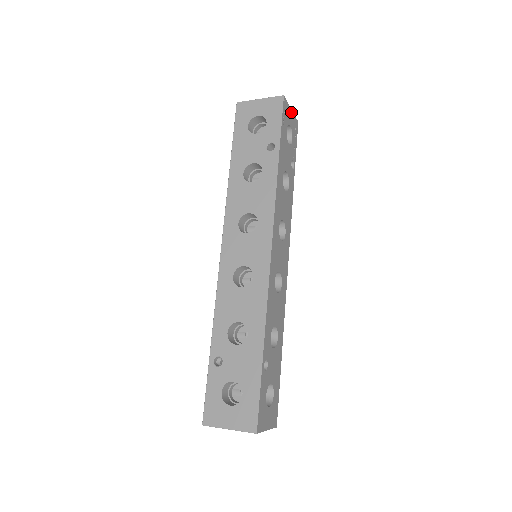
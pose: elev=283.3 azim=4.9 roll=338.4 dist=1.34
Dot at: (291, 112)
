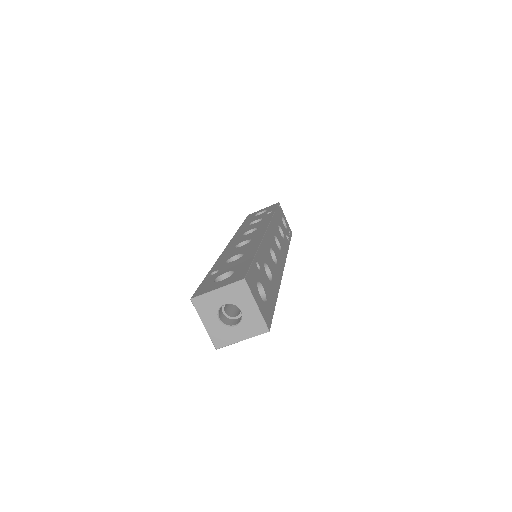
Dot at: (285, 219)
